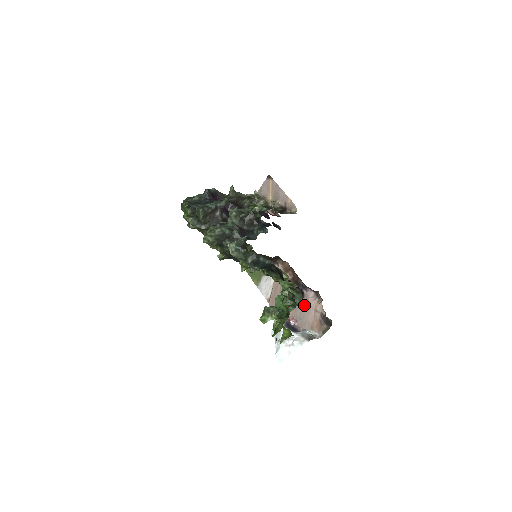
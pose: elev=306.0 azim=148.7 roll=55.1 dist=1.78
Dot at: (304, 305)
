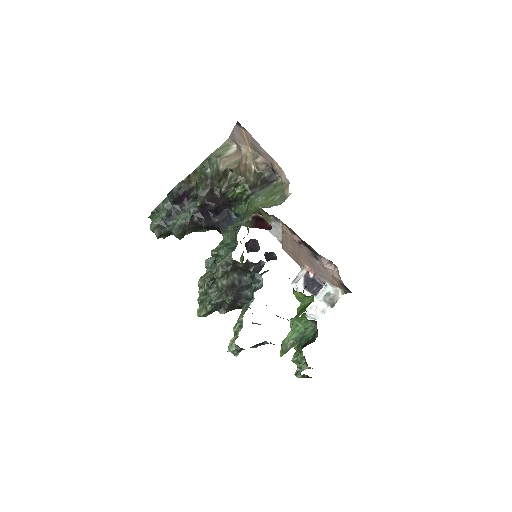
Dot at: (320, 266)
